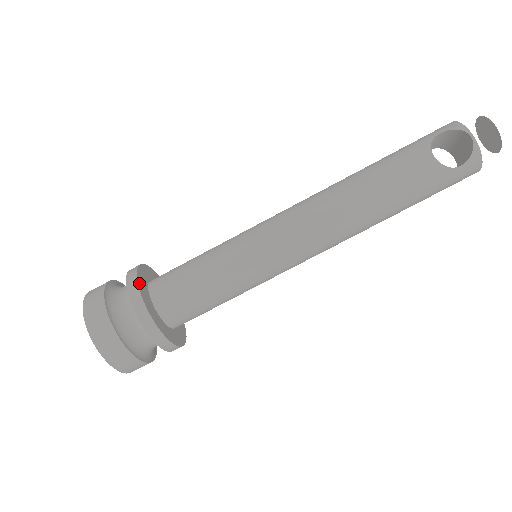
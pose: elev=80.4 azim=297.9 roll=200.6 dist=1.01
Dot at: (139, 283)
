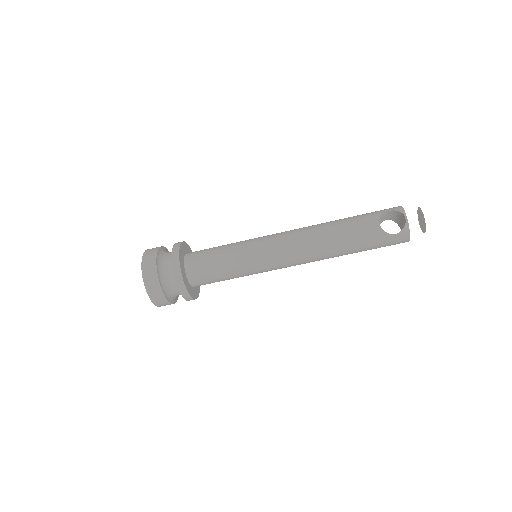
Dot at: (180, 251)
